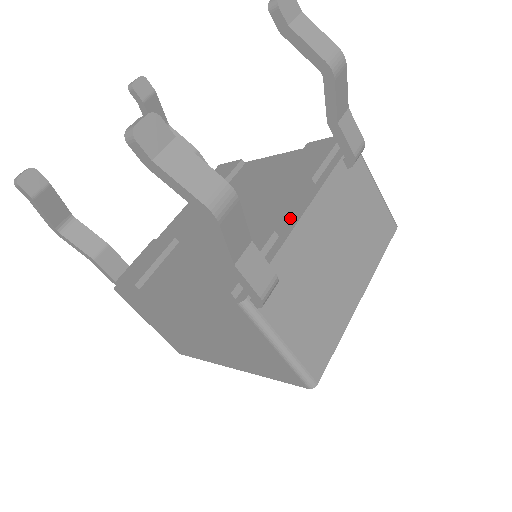
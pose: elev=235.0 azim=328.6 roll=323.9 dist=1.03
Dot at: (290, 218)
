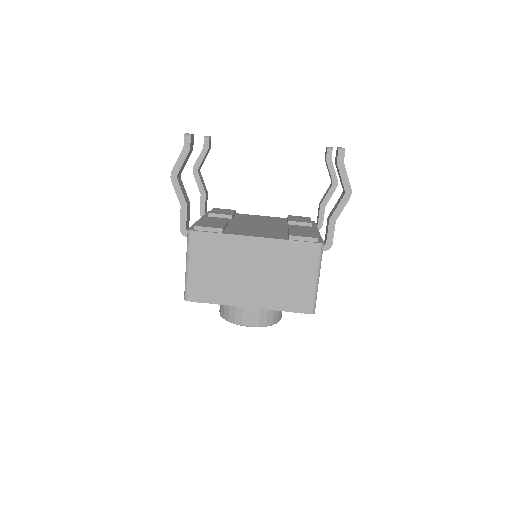
Dot at: occluded
